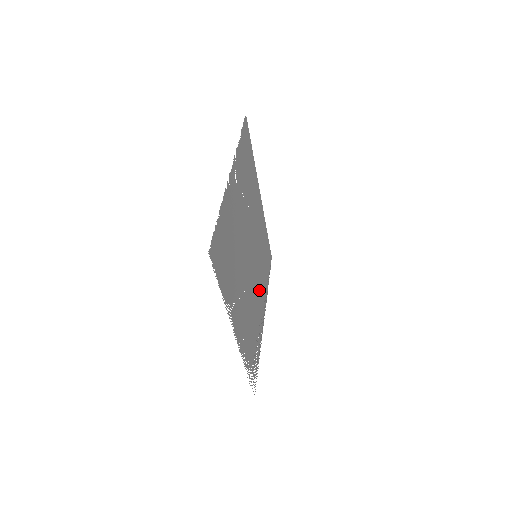
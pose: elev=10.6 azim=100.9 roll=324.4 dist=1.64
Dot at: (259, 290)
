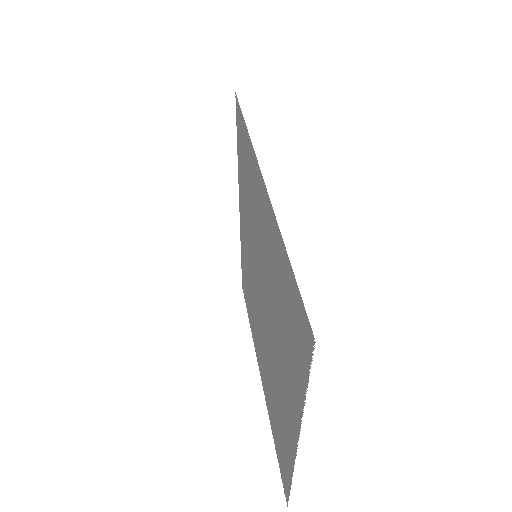
Dot at: (247, 238)
